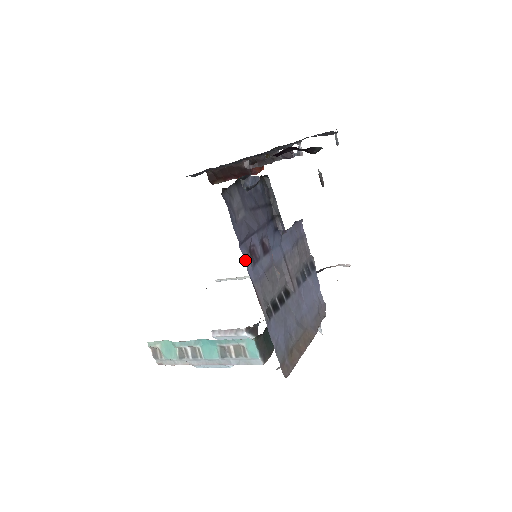
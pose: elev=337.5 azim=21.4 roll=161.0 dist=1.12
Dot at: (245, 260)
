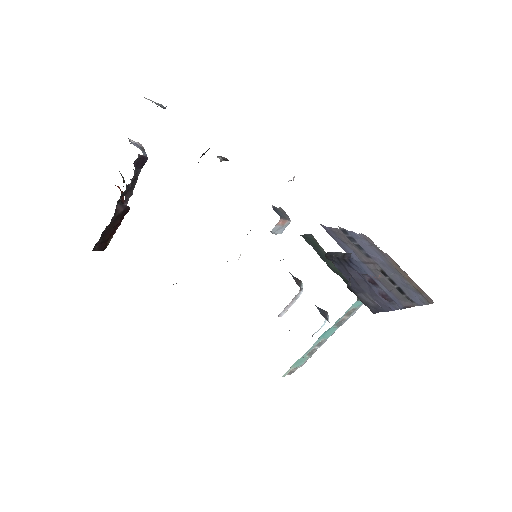
Dot at: (397, 309)
